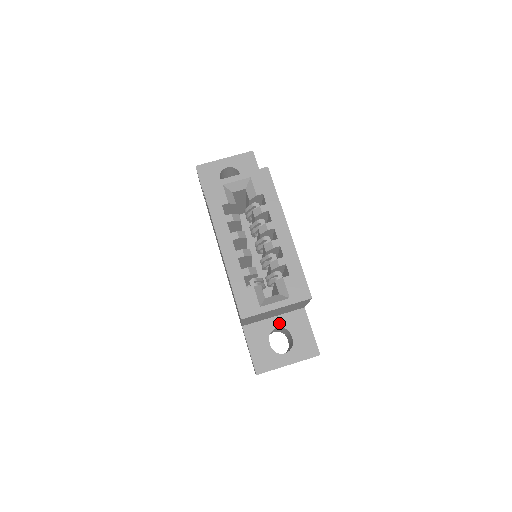
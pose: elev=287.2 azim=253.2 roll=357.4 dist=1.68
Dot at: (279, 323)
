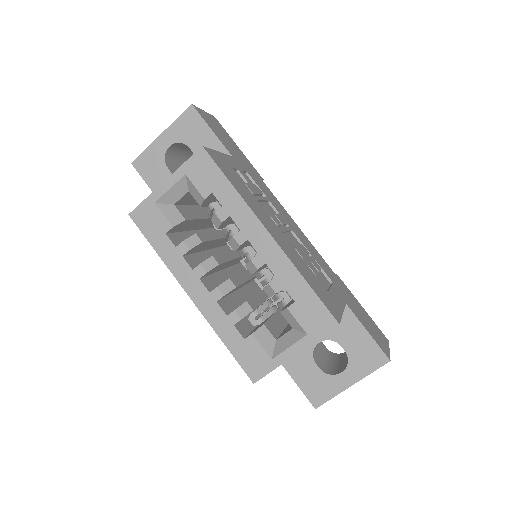
Dot at: occluded
